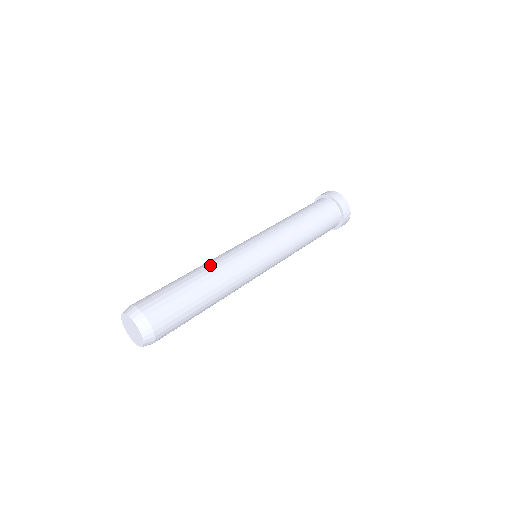
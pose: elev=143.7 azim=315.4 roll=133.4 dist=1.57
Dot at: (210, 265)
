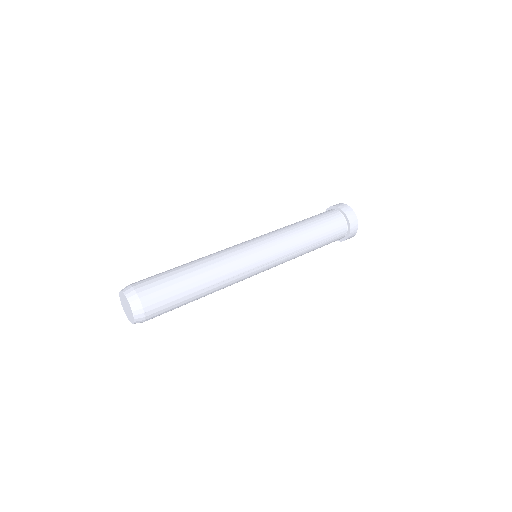
Dot at: (216, 270)
